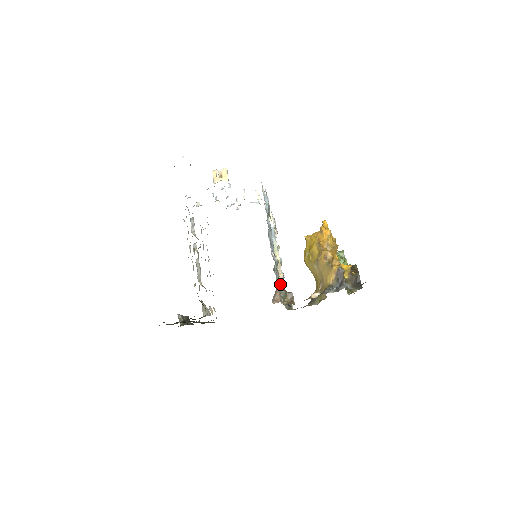
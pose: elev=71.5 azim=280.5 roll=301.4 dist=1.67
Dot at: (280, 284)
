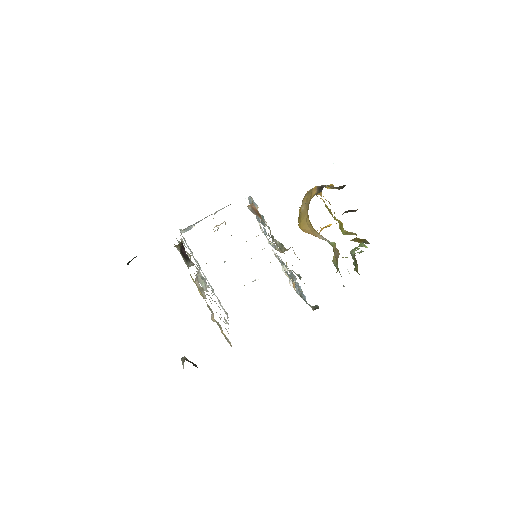
Dot at: (276, 244)
